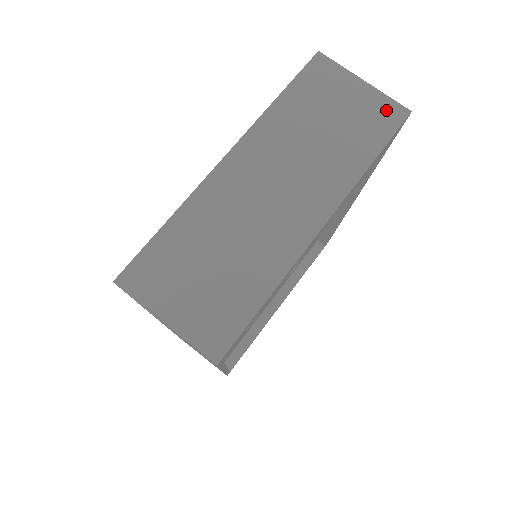
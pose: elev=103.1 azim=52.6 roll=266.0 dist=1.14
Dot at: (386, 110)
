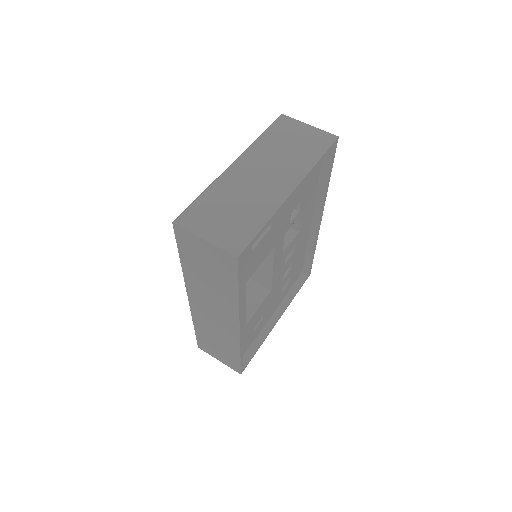
Dot at: (324, 137)
